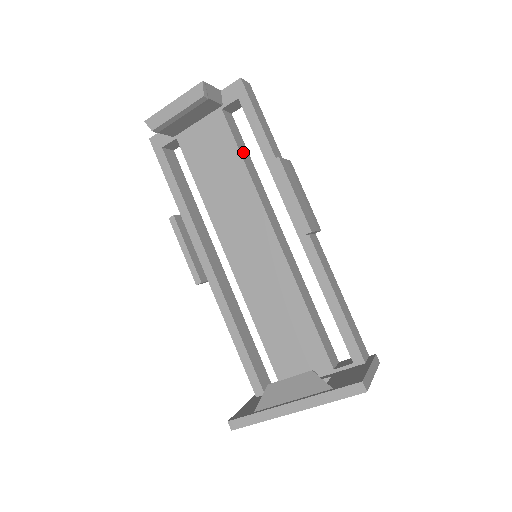
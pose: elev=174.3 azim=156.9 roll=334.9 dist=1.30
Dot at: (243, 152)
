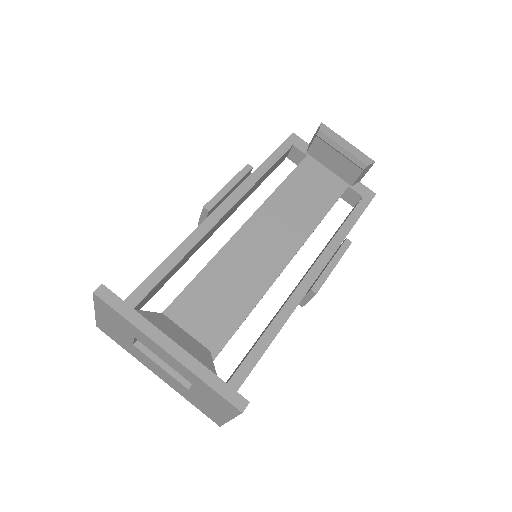
Dot at: occluded
